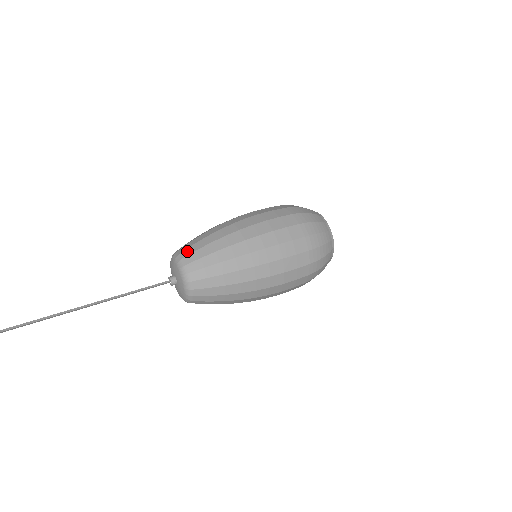
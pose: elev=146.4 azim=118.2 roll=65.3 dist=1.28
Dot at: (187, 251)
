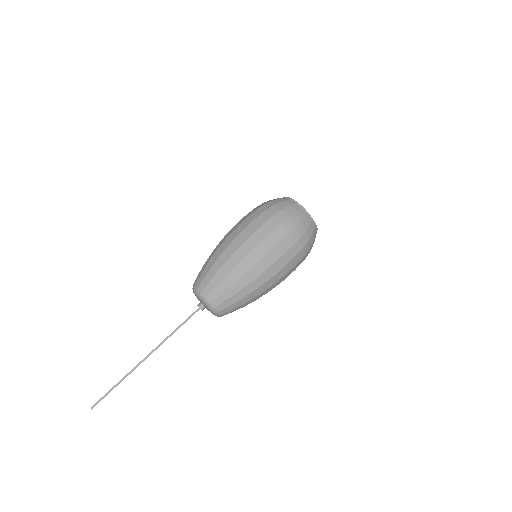
Dot at: (212, 295)
